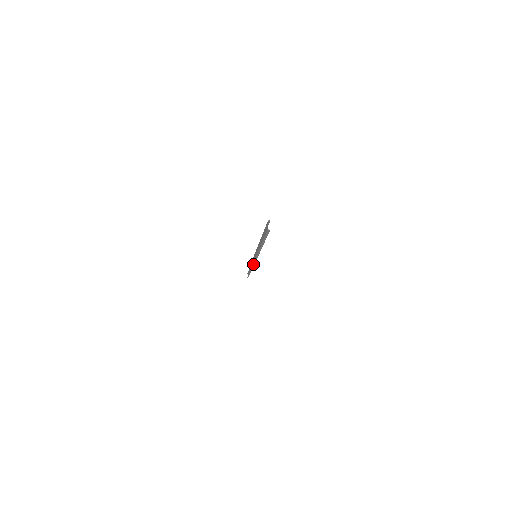
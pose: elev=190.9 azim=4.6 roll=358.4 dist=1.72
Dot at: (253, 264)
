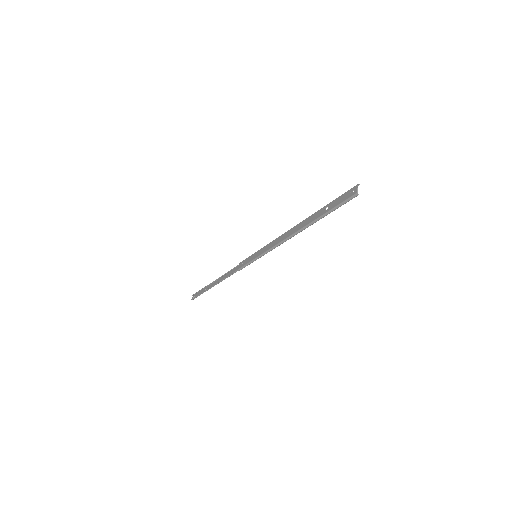
Dot at: (235, 271)
